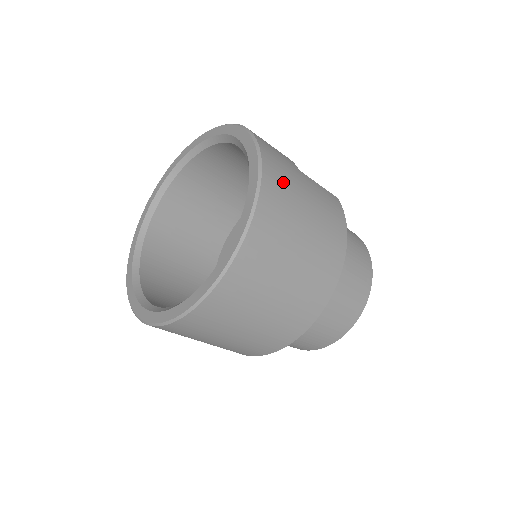
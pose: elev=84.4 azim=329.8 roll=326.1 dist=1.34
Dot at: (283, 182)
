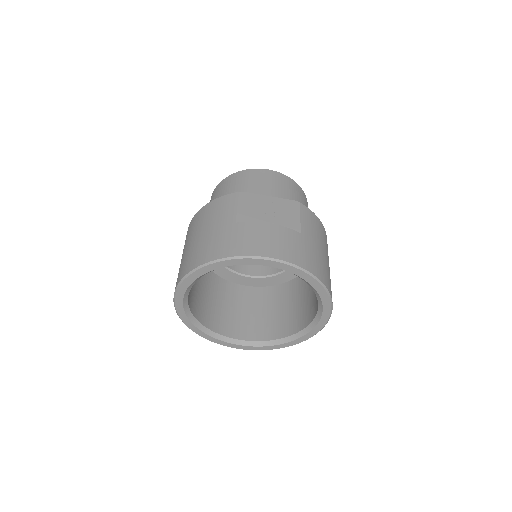
Dot at: (321, 267)
